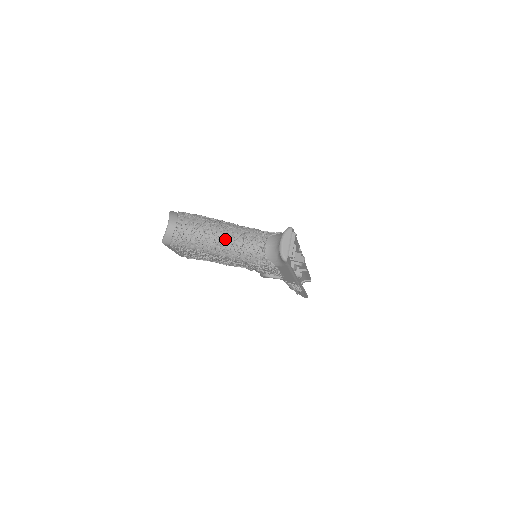
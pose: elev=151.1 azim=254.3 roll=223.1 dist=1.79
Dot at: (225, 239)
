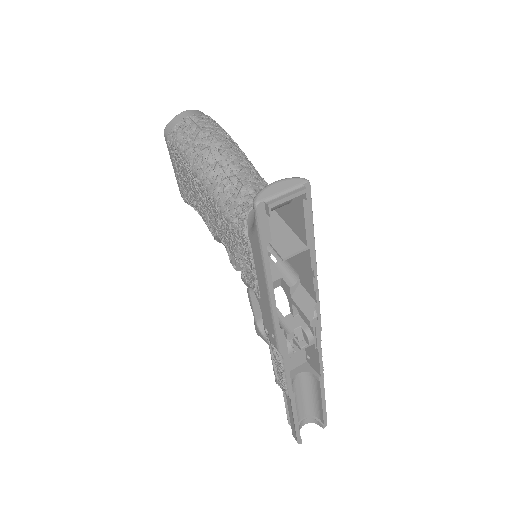
Dot at: (222, 159)
